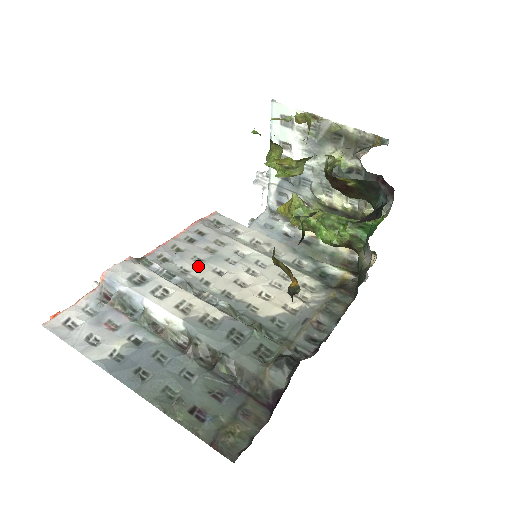
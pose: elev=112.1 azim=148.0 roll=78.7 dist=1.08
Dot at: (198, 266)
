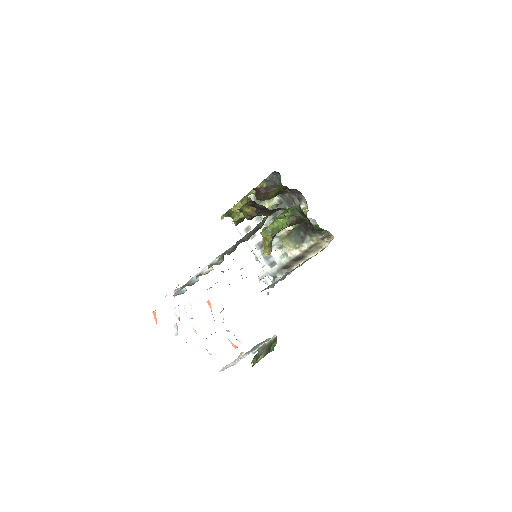
Dot at: occluded
